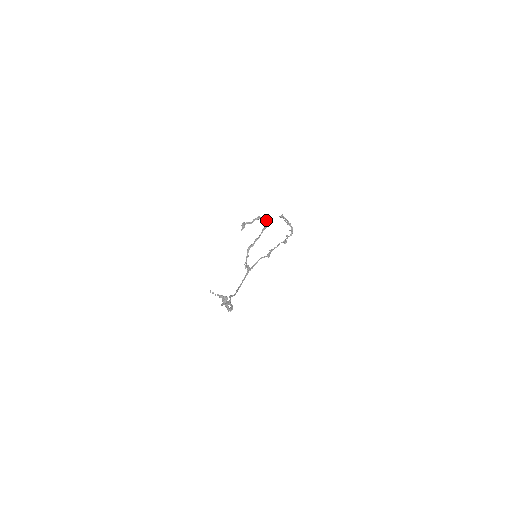
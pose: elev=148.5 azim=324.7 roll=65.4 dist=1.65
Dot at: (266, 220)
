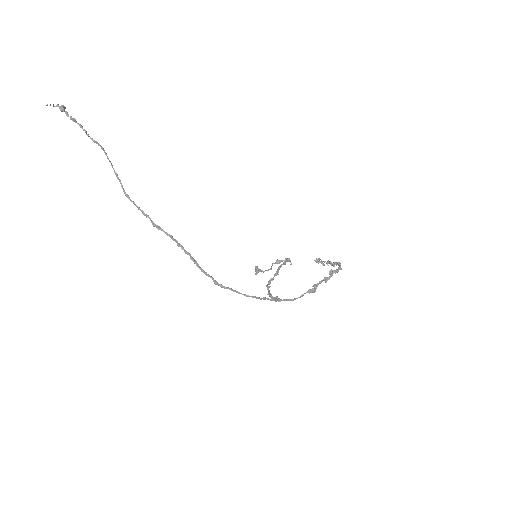
Dot at: (289, 261)
